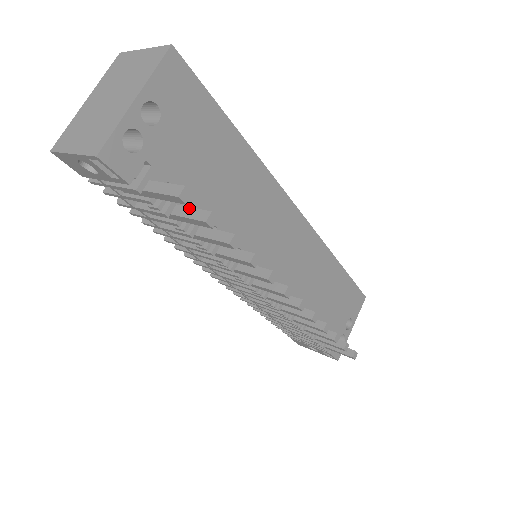
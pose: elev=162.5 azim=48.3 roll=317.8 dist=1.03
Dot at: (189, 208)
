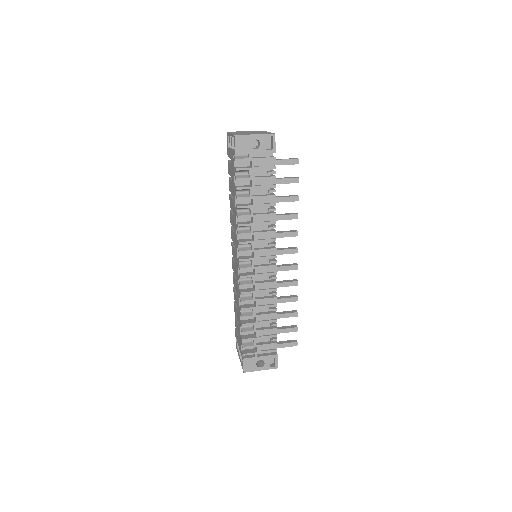
Dot at: (284, 177)
